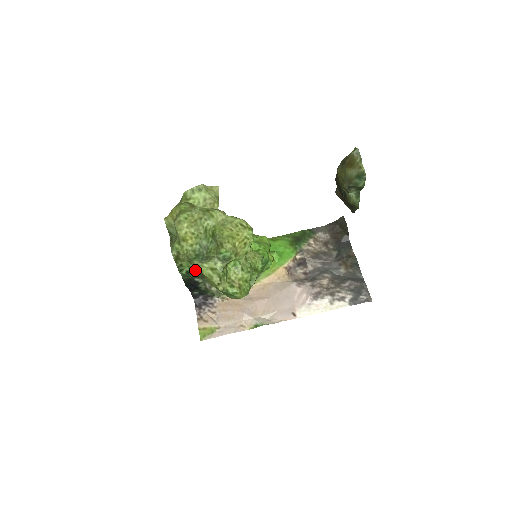
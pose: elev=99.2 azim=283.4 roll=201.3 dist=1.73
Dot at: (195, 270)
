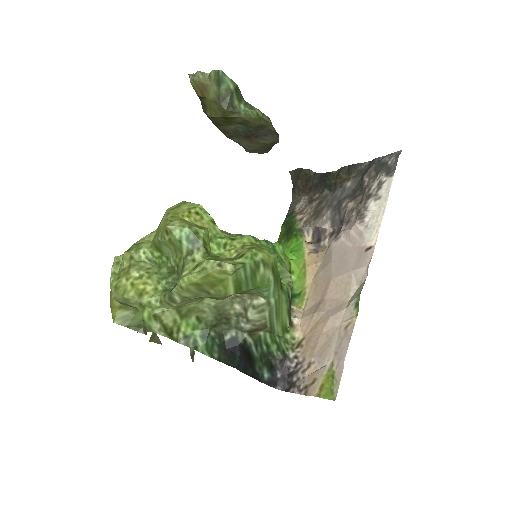
Dot at: (204, 320)
